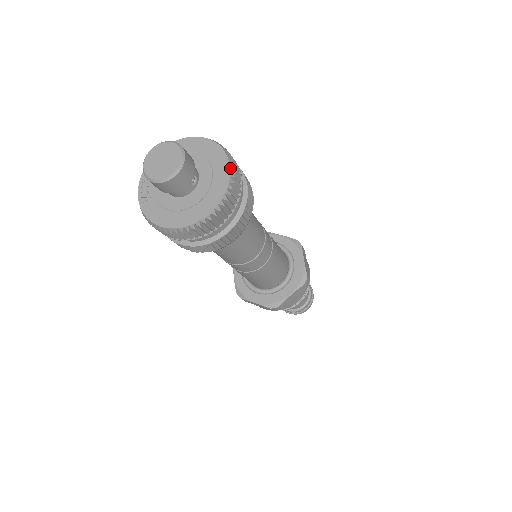
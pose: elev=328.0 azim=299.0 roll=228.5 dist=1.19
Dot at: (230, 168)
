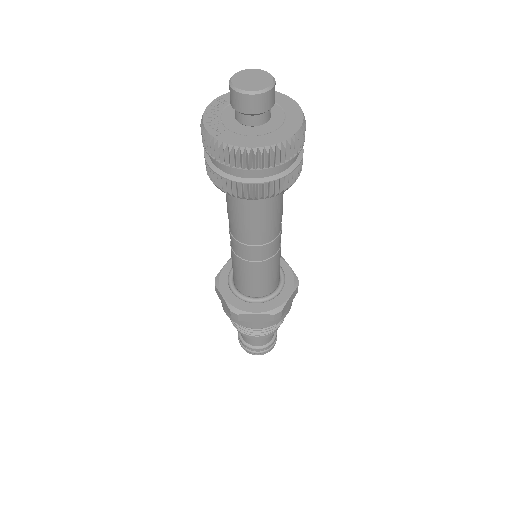
Dot at: (296, 103)
